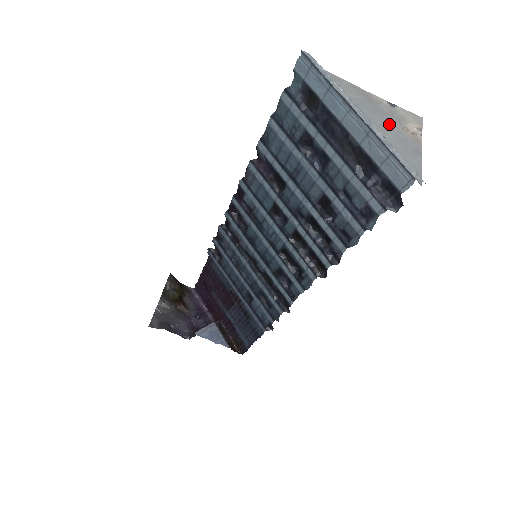
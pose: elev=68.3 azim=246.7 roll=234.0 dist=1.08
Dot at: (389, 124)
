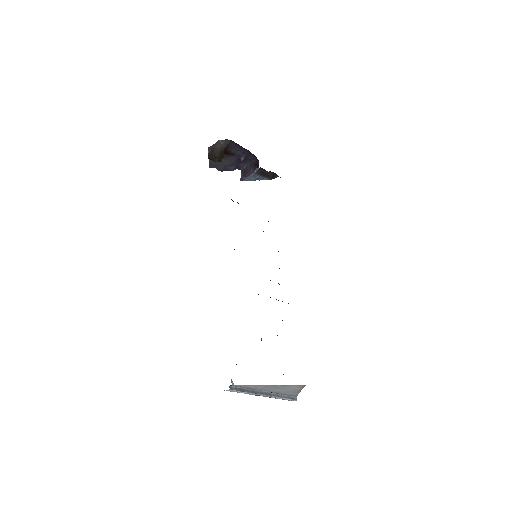
Dot at: (282, 389)
